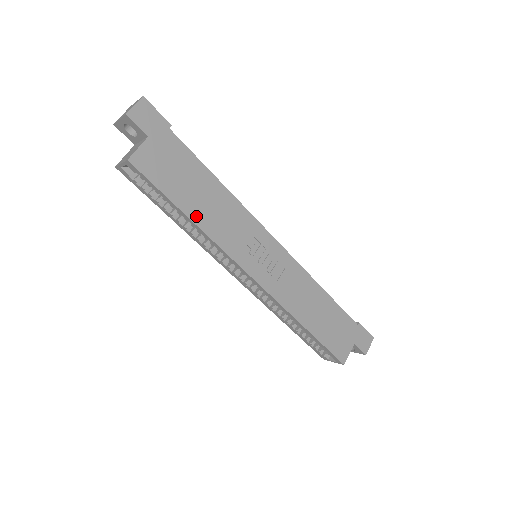
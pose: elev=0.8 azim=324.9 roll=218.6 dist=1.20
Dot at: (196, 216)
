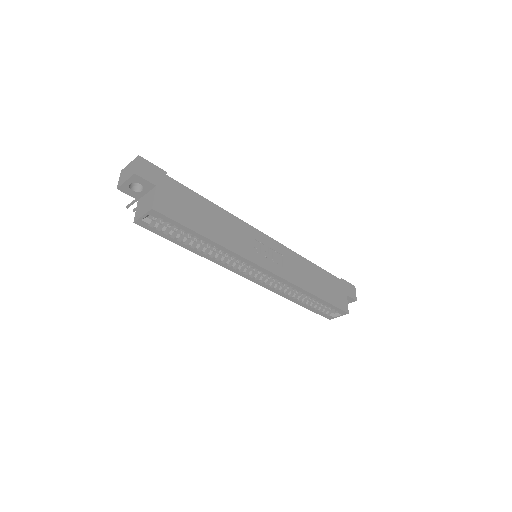
Dot at: (213, 236)
